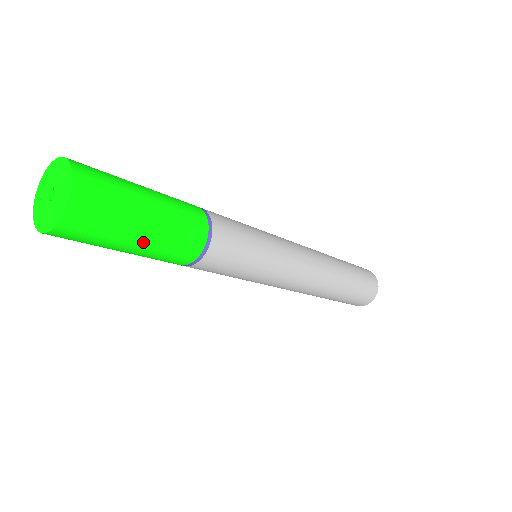
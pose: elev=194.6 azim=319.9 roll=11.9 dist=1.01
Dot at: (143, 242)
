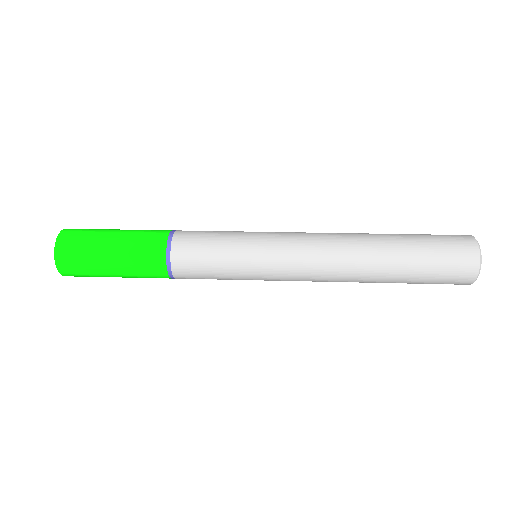
Dot at: (118, 274)
